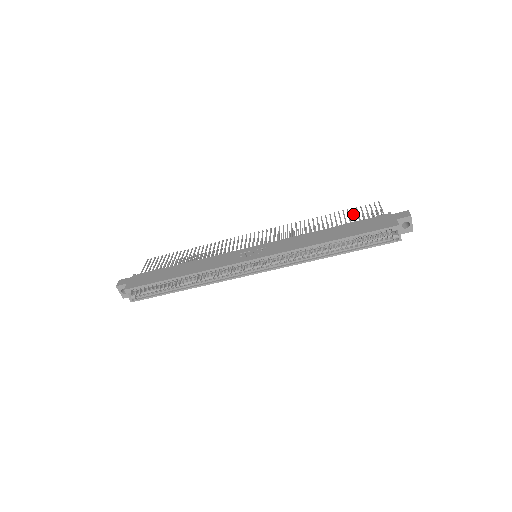
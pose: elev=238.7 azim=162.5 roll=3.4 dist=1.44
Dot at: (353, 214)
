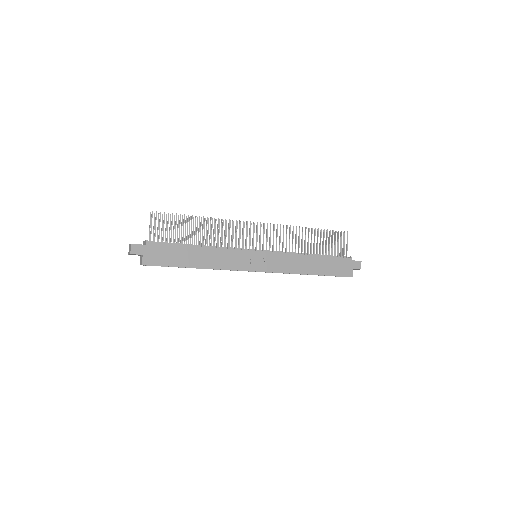
Dot at: occluded
